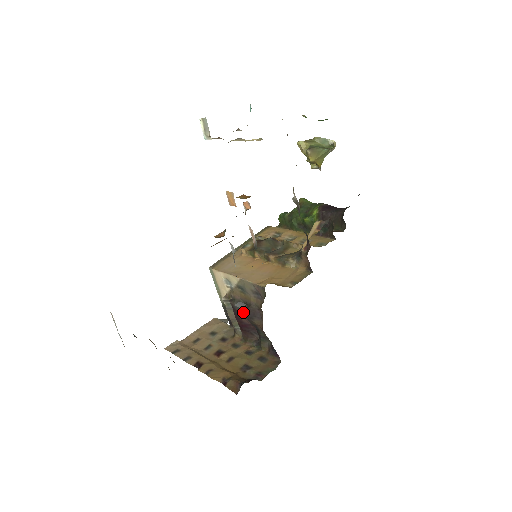
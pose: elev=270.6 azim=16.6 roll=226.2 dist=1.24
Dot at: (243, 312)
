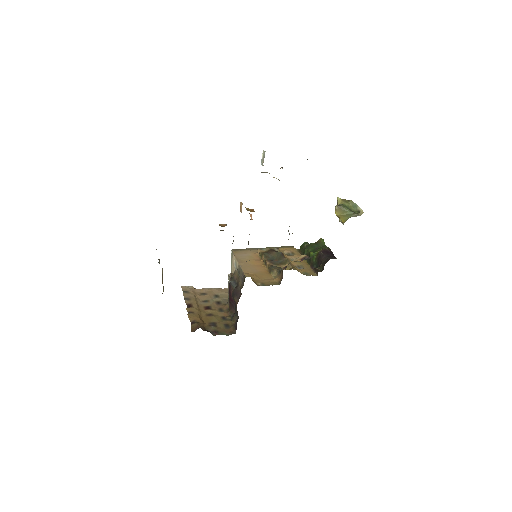
Dot at: (234, 289)
